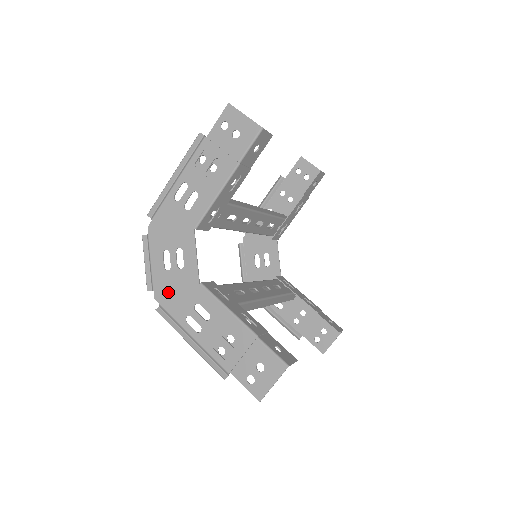
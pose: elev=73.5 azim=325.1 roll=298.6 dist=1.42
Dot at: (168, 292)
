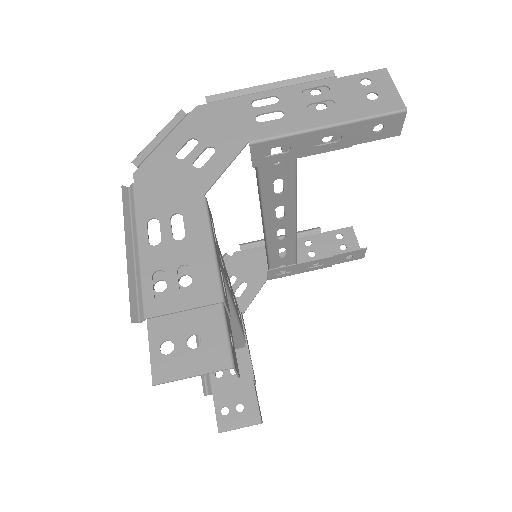
Dot at: (156, 179)
